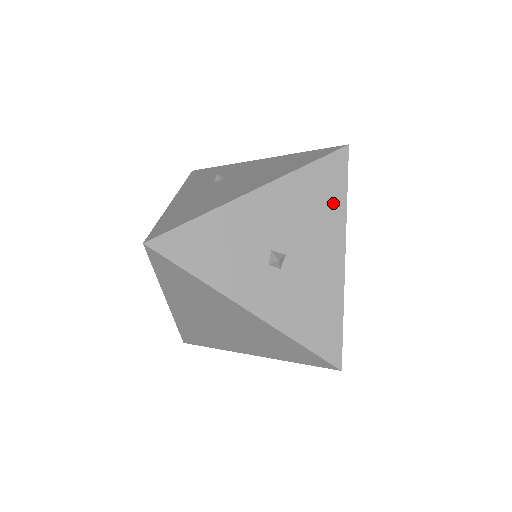
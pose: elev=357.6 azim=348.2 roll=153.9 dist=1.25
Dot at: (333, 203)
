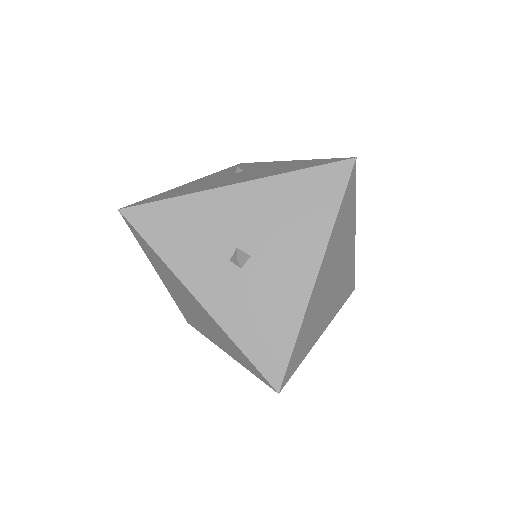
Dot at: (319, 216)
